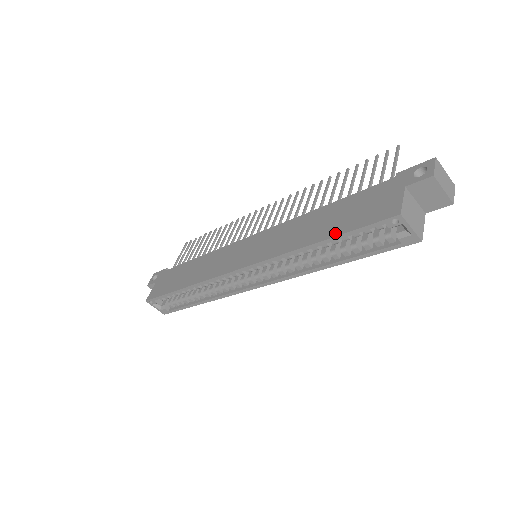
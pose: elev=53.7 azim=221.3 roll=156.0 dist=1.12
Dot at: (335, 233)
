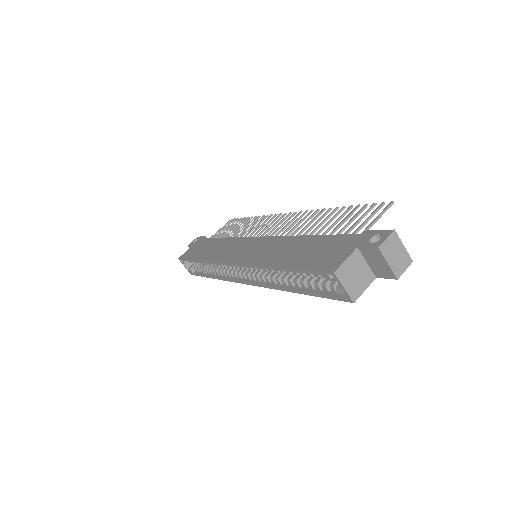
Dot at: (293, 265)
